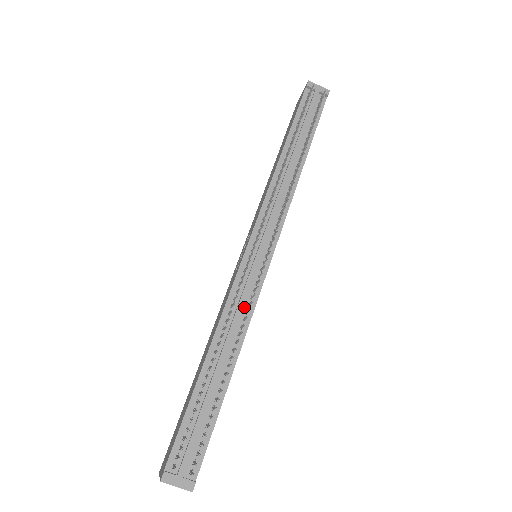
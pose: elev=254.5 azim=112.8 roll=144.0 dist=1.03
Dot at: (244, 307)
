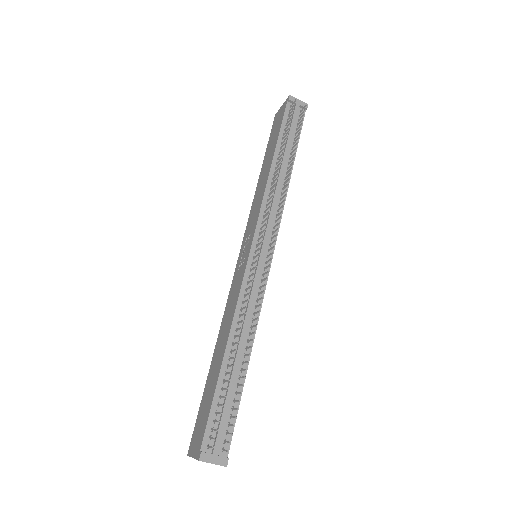
Dot at: (253, 303)
